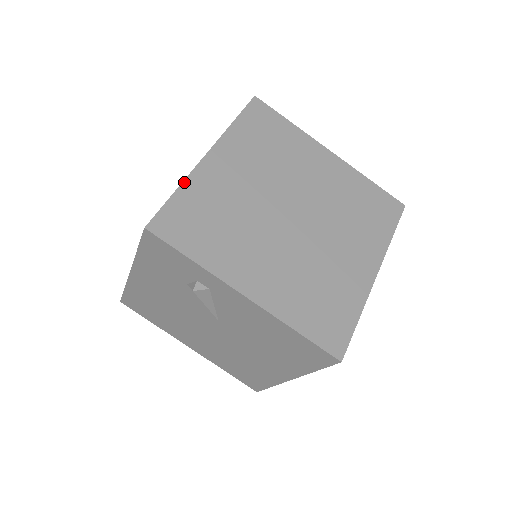
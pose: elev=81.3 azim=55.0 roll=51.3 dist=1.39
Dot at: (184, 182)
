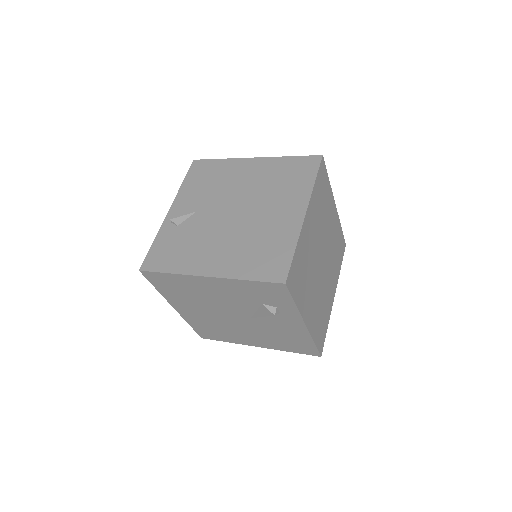
Dot at: (298, 241)
